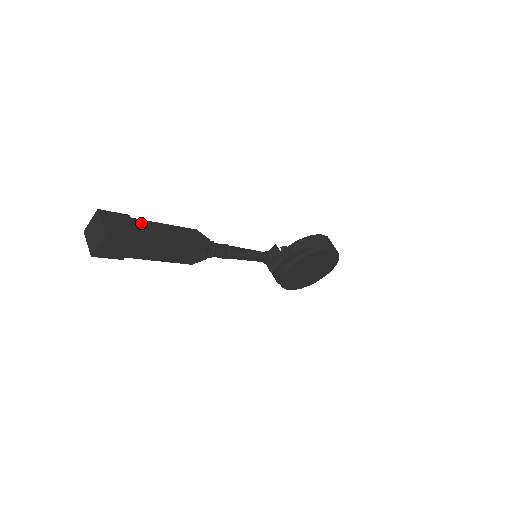
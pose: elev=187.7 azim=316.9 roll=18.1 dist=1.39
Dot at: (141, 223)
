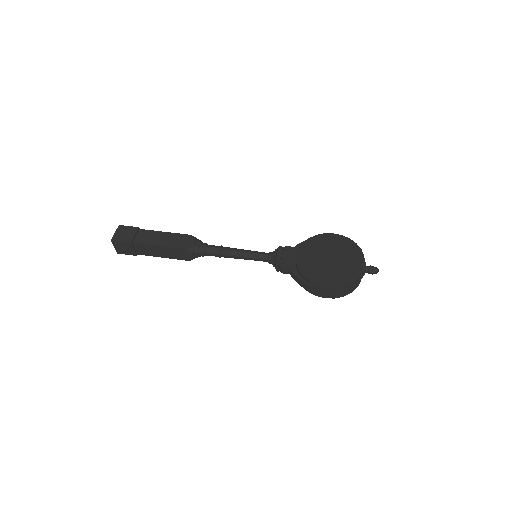
Dot at: (140, 246)
